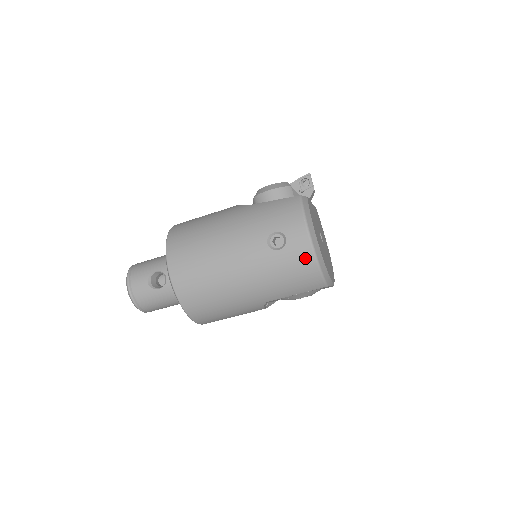
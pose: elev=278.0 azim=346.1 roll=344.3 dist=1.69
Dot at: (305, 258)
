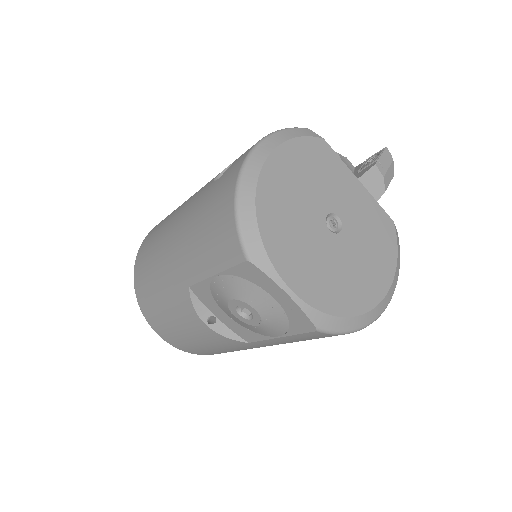
Dot at: (228, 185)
